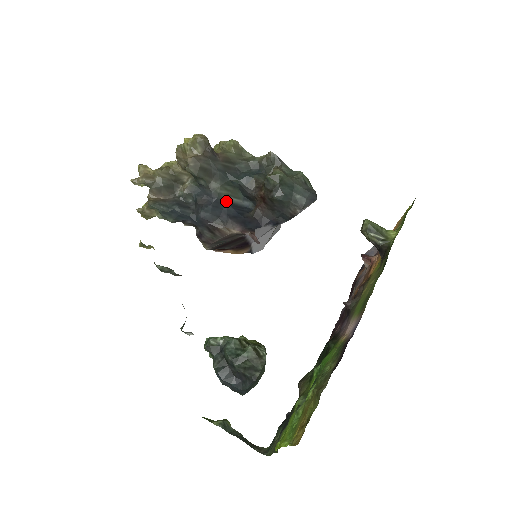
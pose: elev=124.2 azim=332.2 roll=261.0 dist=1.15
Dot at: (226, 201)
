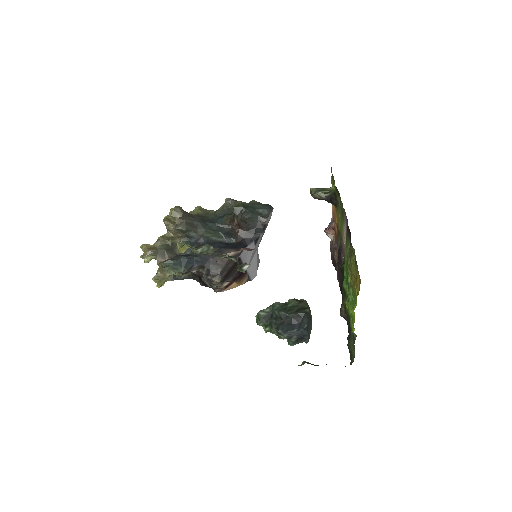
Dot at: (214, 241)
